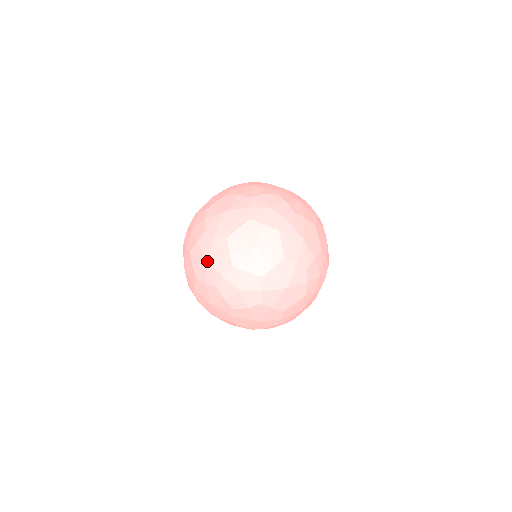
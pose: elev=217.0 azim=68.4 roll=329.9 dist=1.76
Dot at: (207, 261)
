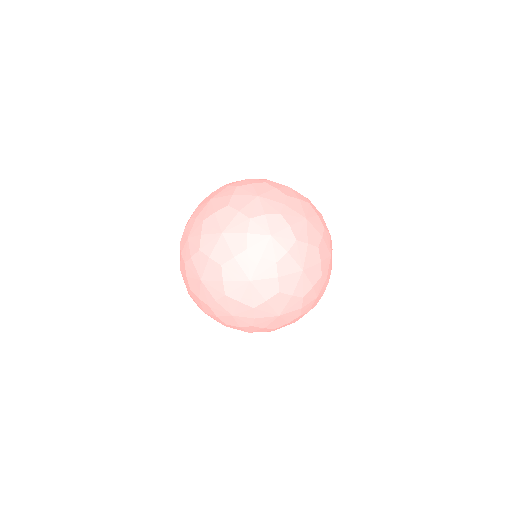
Dot at: (257, 197)
